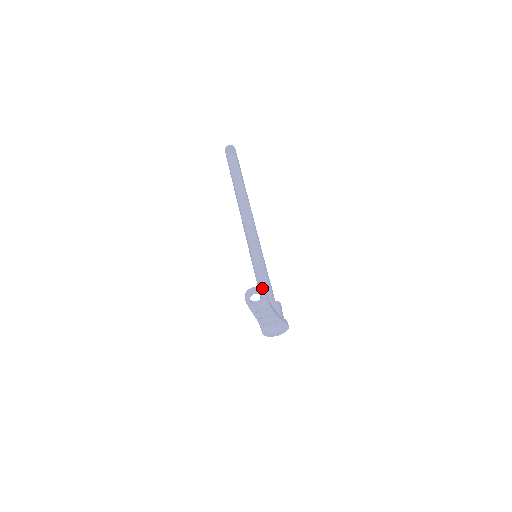
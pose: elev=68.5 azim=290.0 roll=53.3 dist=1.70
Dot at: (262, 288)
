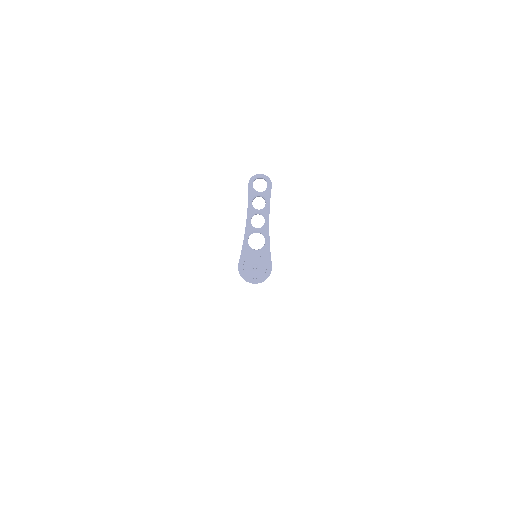
Dot at: occluded
